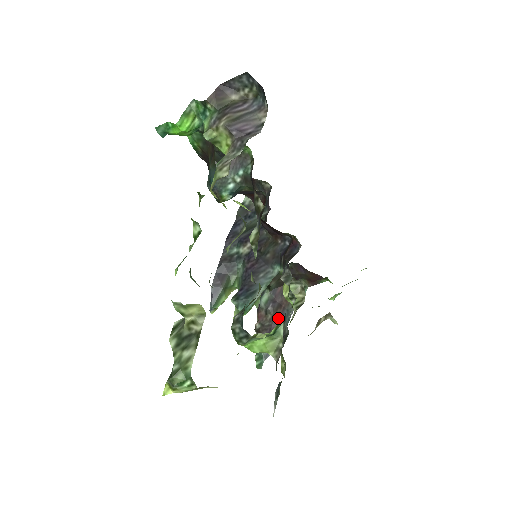
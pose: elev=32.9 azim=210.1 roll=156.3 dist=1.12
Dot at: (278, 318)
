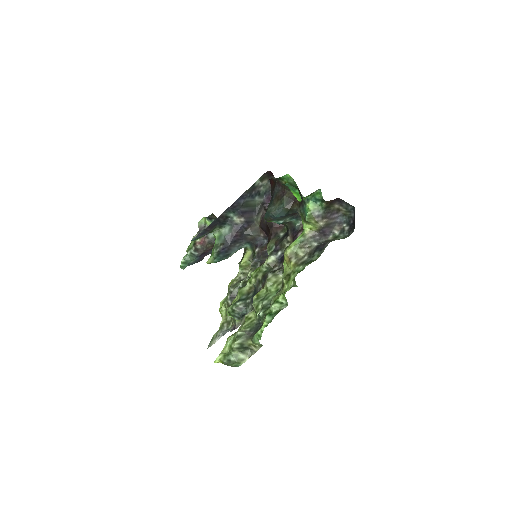
Dot at: (212, 248)
